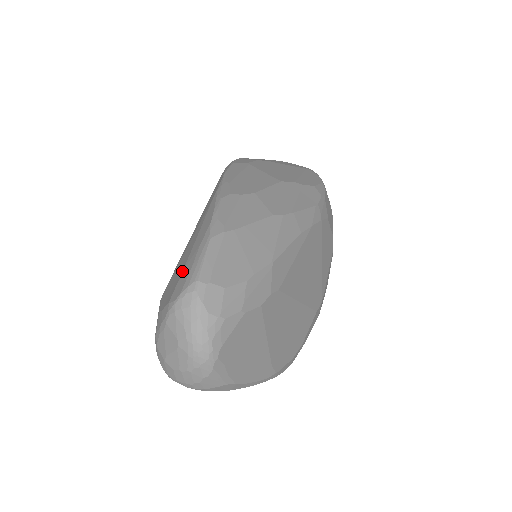
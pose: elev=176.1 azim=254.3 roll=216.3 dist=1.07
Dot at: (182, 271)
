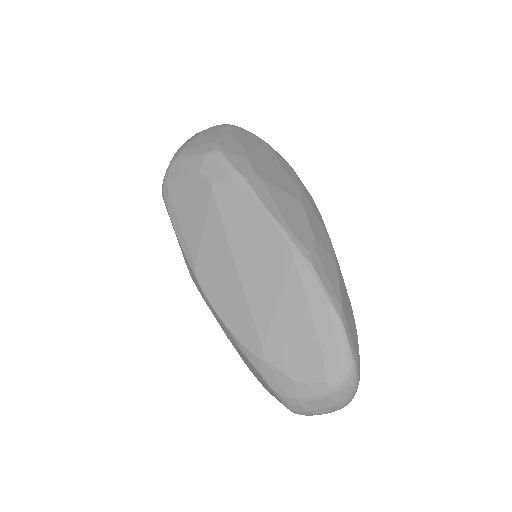
Dot at: (322, 351)
